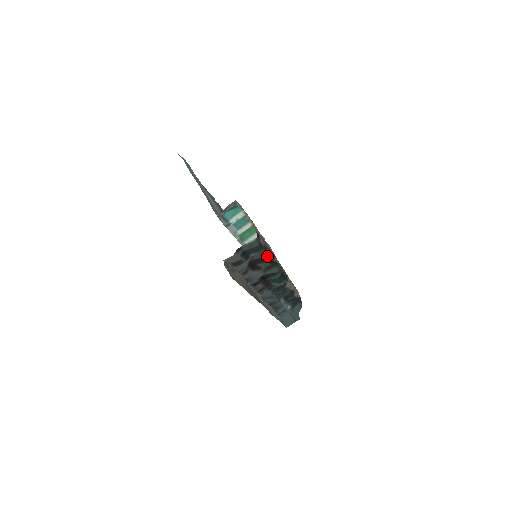
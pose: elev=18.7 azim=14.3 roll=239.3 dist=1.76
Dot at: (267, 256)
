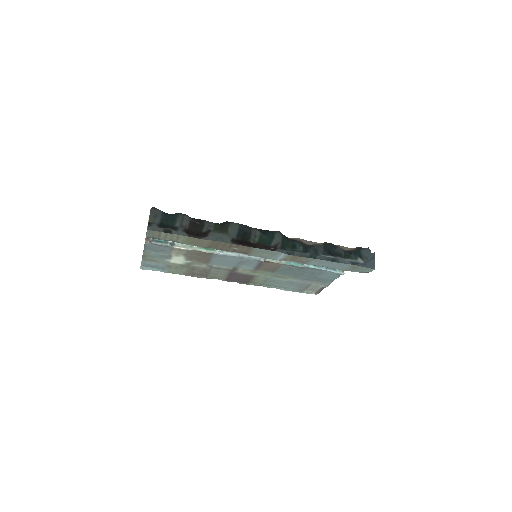
Dot at: (202, 221)
